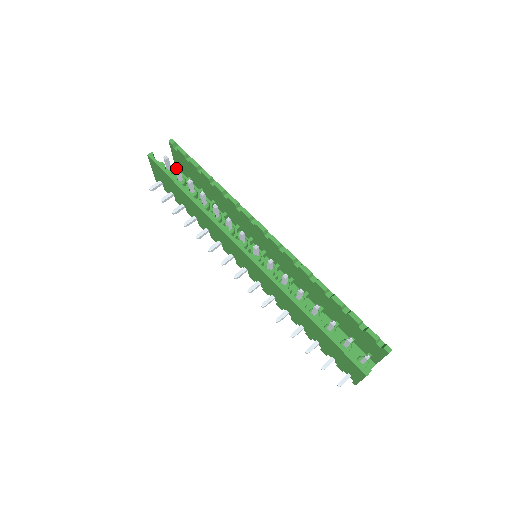
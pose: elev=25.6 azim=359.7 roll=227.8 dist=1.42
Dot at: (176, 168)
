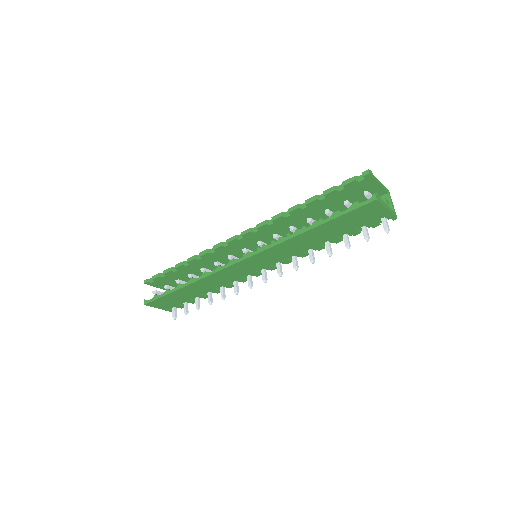
Dot at: occluded
